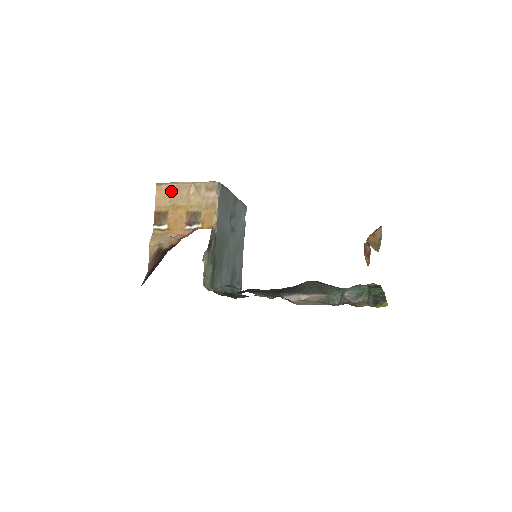
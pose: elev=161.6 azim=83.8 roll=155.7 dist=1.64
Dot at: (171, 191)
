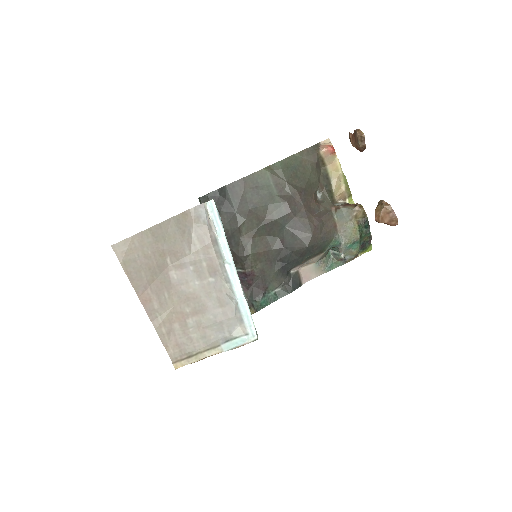
Dot at: occluded
